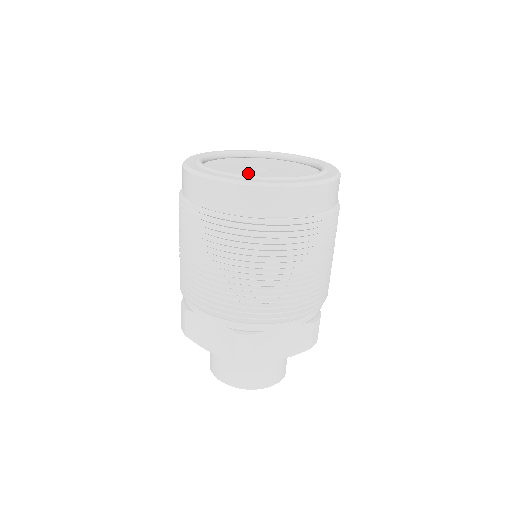
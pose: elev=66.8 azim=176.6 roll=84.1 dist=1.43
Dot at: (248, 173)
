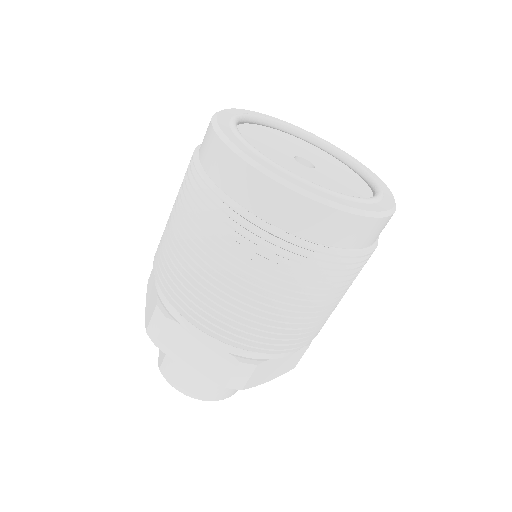
Dot at: (299, 168)
